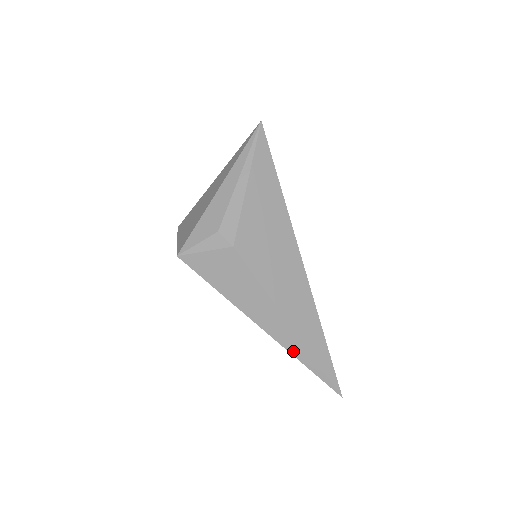
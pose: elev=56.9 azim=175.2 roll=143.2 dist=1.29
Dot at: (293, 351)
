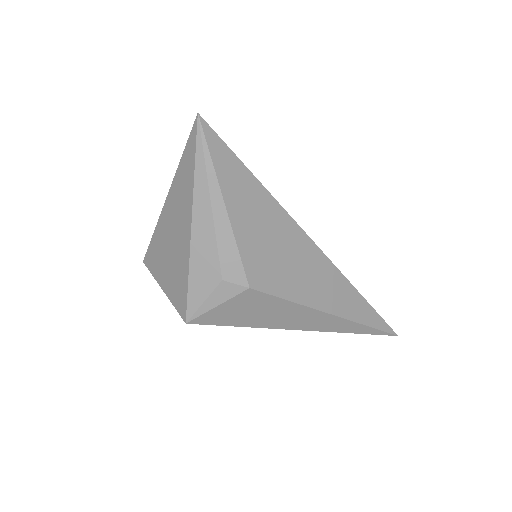
Dot at: (342, 330)
